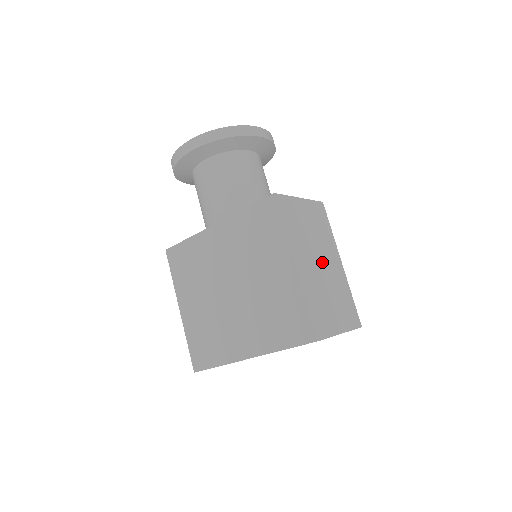
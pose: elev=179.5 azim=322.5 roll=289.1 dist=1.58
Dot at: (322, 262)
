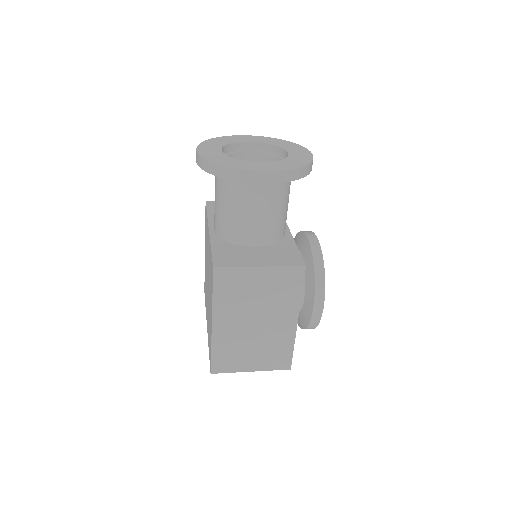
Dot at: (260, 322)
